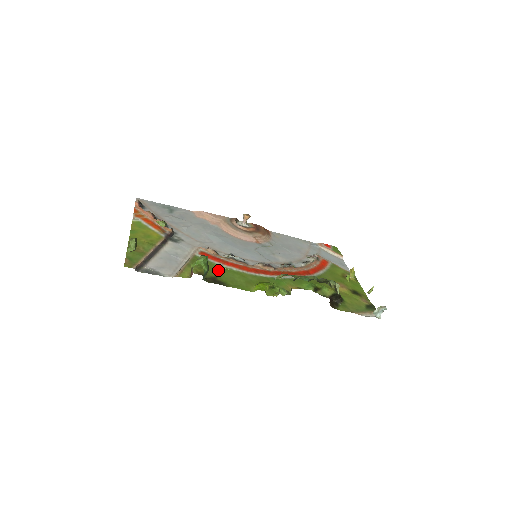
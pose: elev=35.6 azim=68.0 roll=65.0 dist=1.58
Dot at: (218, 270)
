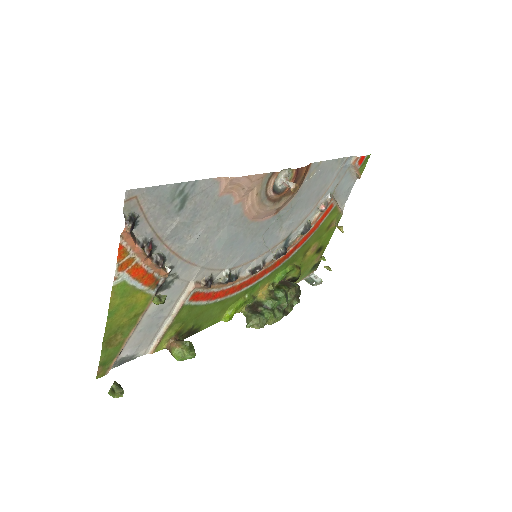
Dot at: (200, 314)
